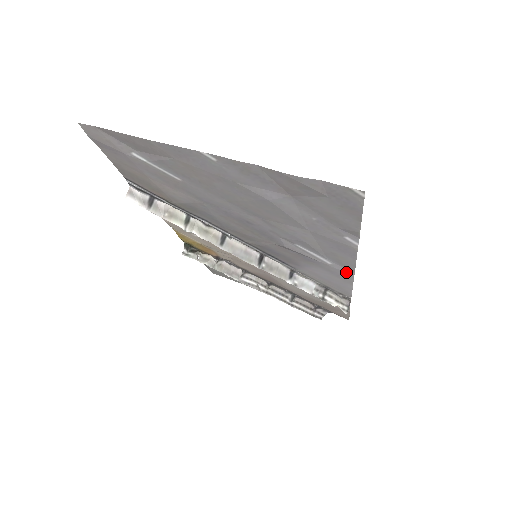
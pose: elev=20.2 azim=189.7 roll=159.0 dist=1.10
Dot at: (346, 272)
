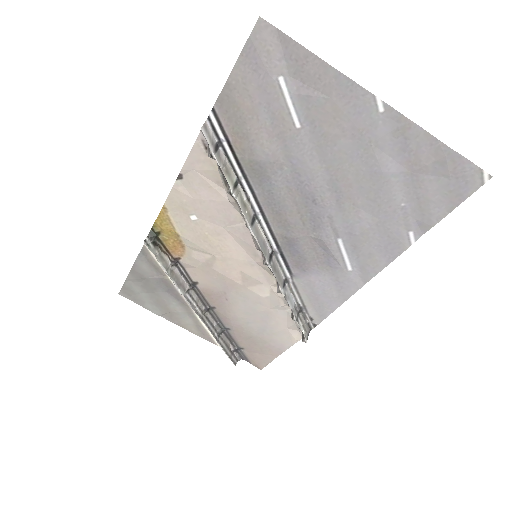
Dot at: (356, 283)
